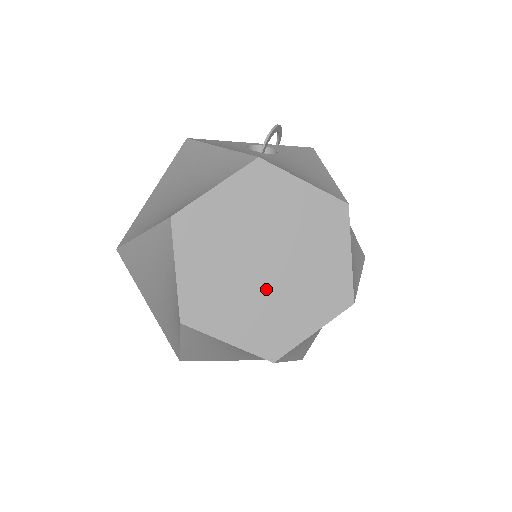
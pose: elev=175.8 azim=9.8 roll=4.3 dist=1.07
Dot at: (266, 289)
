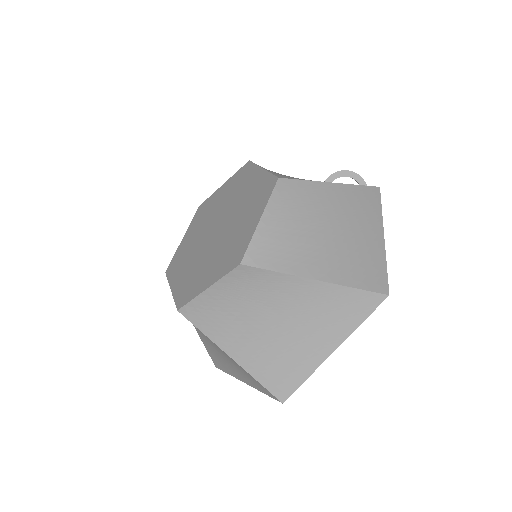
Dot at: (205, 250)
